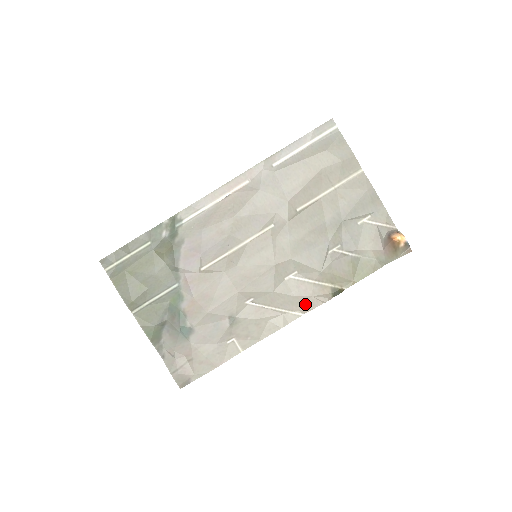
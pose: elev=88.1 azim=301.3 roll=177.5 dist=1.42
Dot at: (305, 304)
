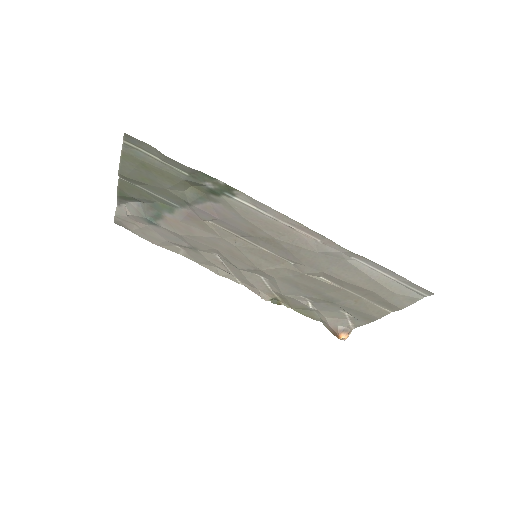
Dot at: (250, 286)
